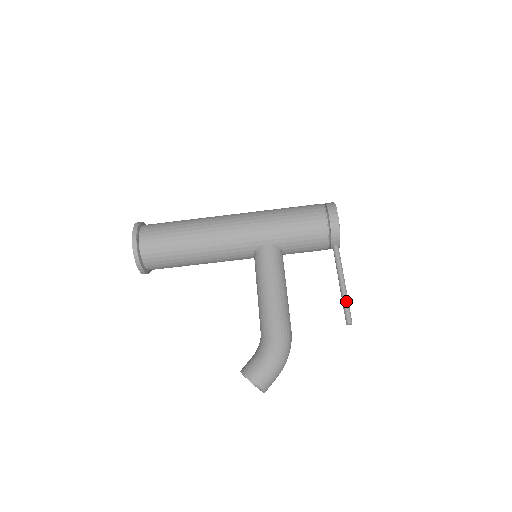
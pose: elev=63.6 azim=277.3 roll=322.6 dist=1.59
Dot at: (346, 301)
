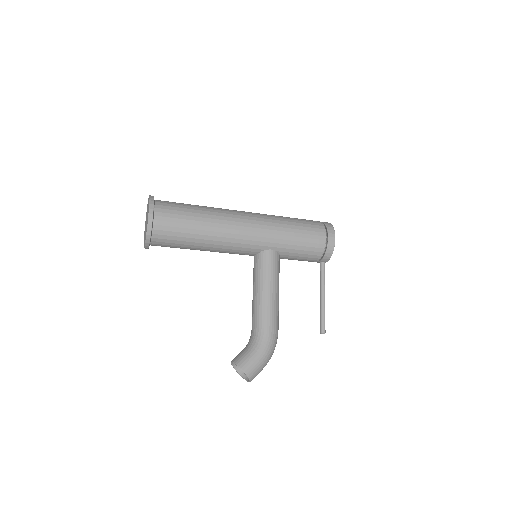
Dot at: (324, 314)
